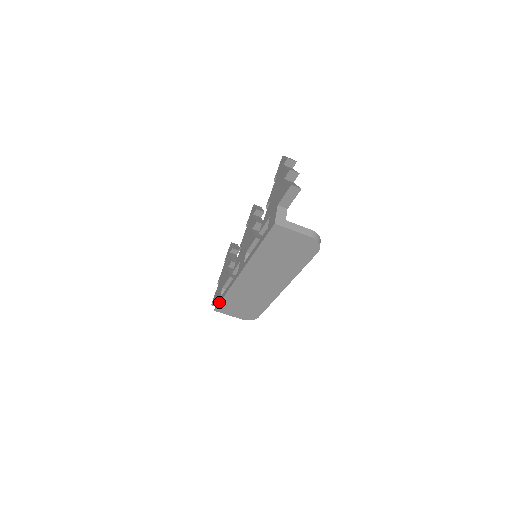
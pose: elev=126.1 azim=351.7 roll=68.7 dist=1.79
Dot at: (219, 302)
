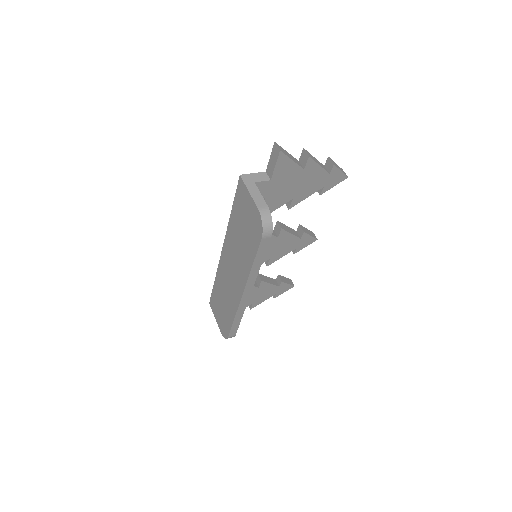
Dot at: (212, 291)
